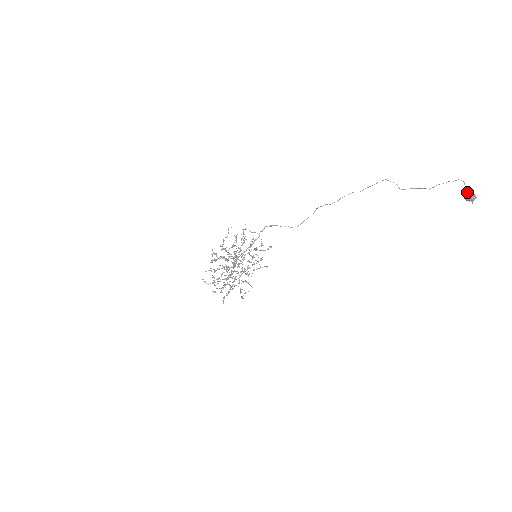
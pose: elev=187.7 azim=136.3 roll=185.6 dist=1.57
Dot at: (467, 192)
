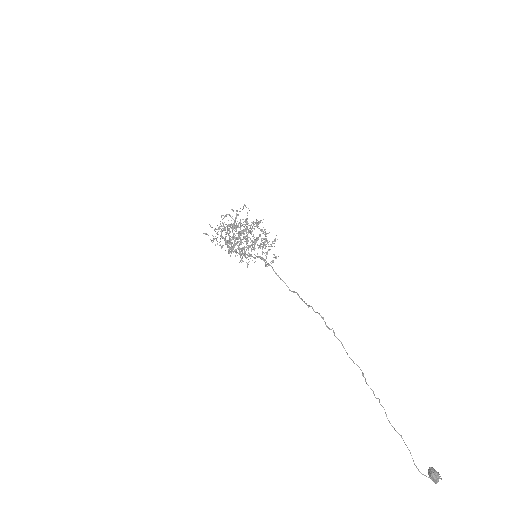
Dot at: (431, 475)
